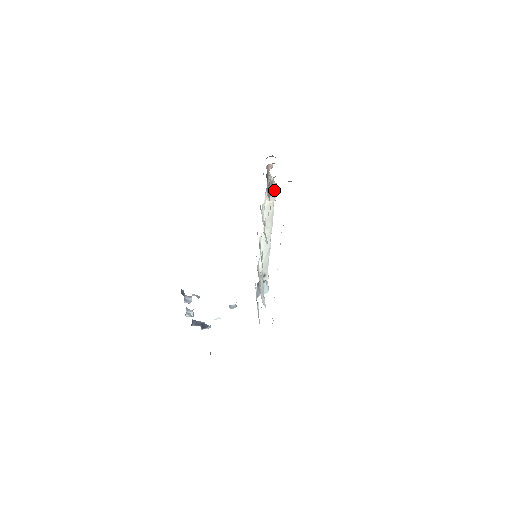
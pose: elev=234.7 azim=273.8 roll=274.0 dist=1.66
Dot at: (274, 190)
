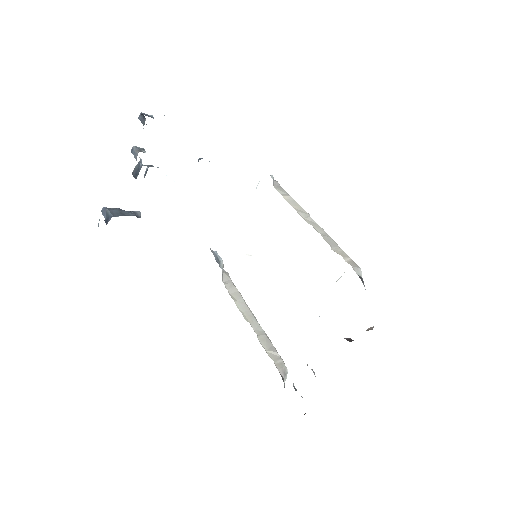
Dot at: occluded
